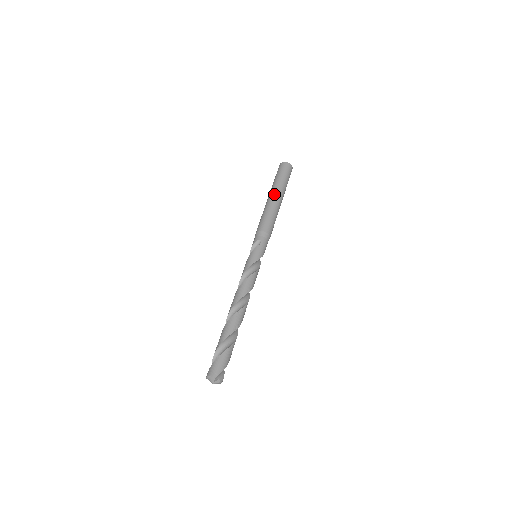
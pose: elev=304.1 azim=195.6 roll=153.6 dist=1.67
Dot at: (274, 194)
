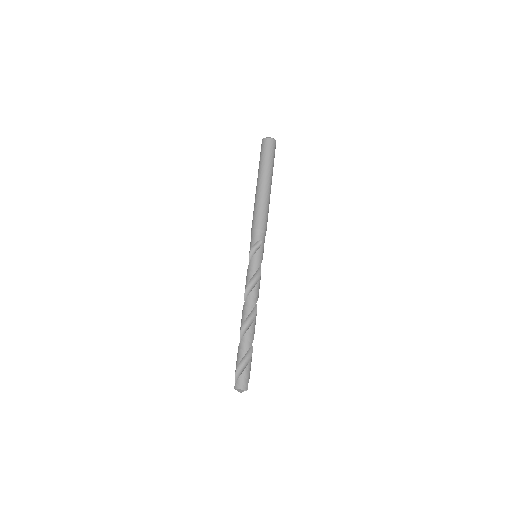
Dot at: (266, 182)
